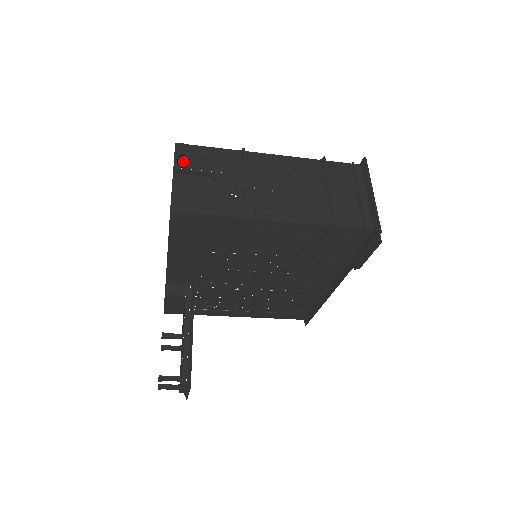
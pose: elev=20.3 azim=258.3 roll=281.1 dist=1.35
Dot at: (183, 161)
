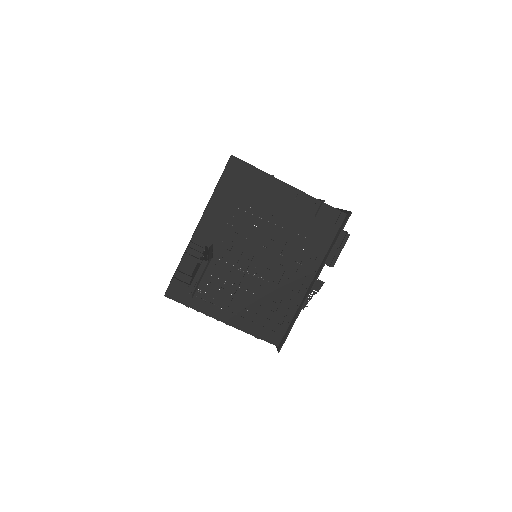
Dot at: occluded
